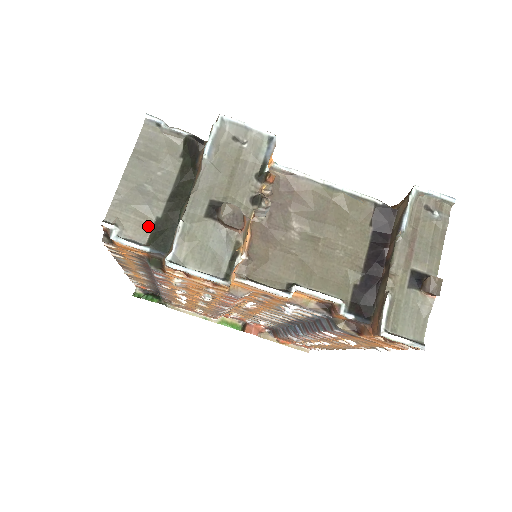
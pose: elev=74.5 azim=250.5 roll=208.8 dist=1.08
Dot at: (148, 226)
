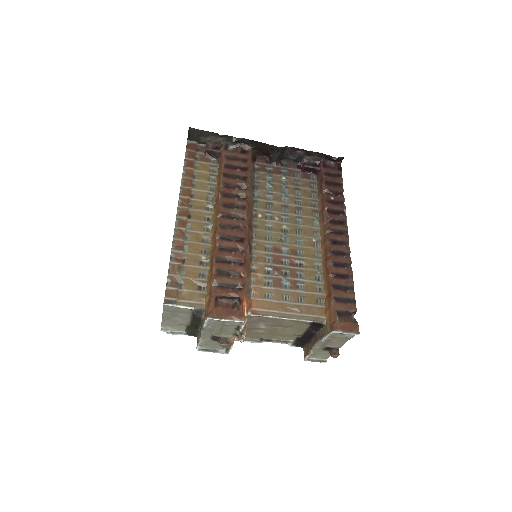
Dot at: (184, 327)
